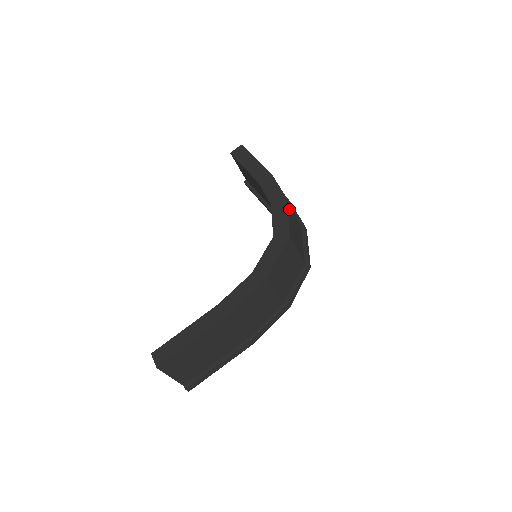
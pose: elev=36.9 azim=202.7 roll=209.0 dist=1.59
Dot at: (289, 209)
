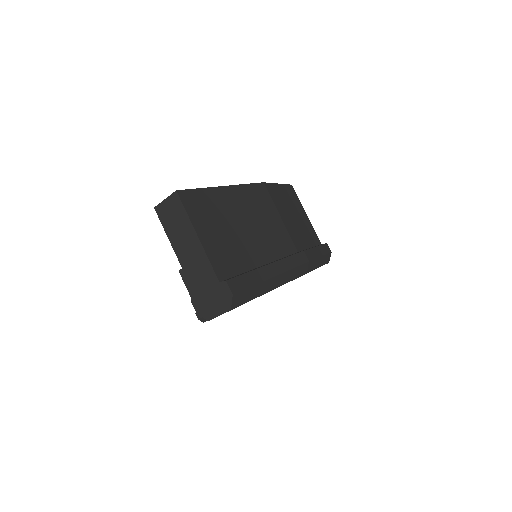
Dot at: occluded
